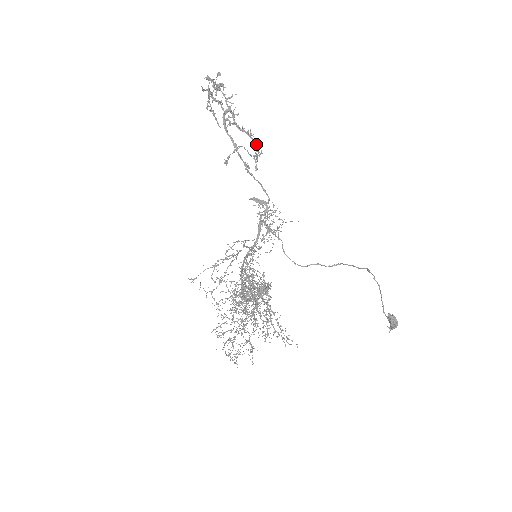
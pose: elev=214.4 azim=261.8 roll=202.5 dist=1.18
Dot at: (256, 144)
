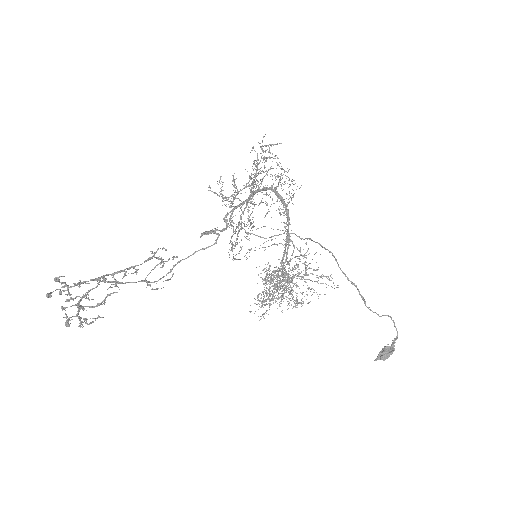
Dot at: occluded
